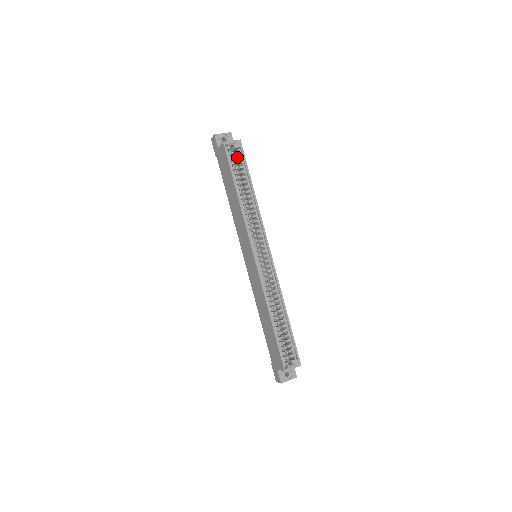
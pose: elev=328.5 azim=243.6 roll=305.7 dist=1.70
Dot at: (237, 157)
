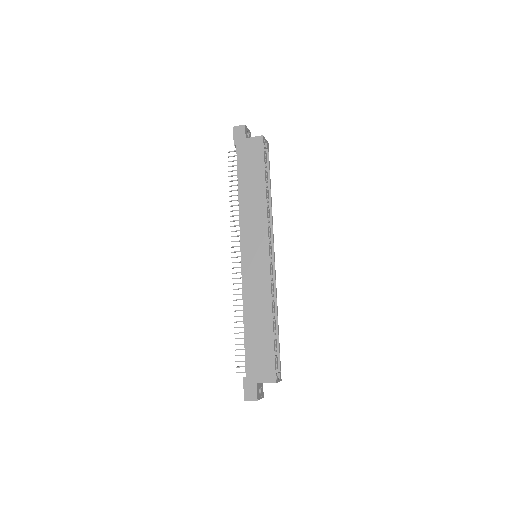
Dot at: occluded
